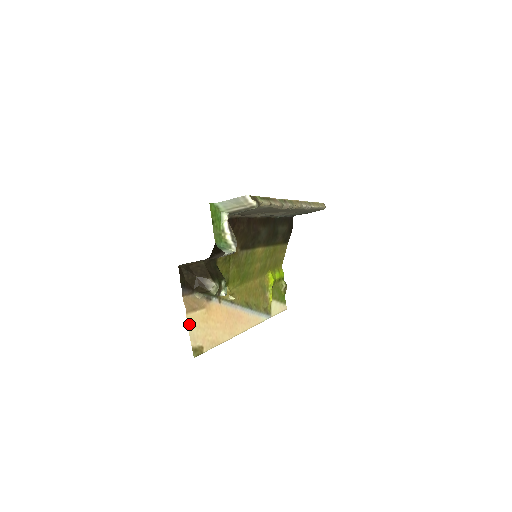
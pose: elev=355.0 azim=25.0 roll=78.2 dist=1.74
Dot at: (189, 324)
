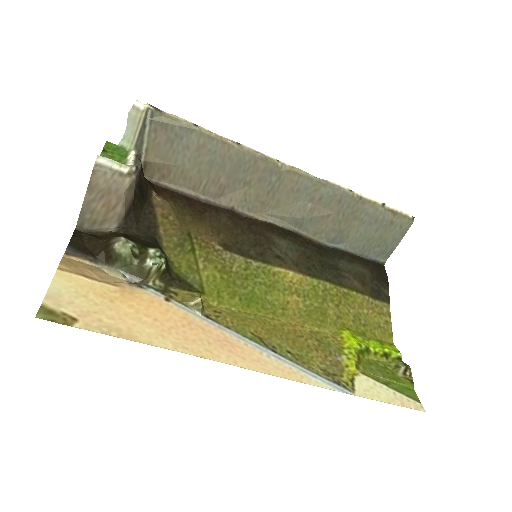
Dot at: (58, 282)
